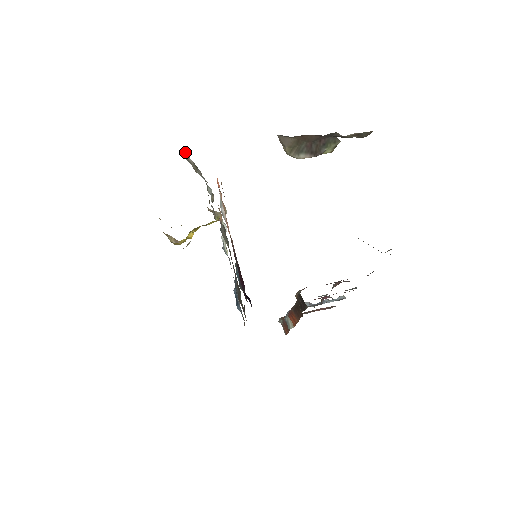
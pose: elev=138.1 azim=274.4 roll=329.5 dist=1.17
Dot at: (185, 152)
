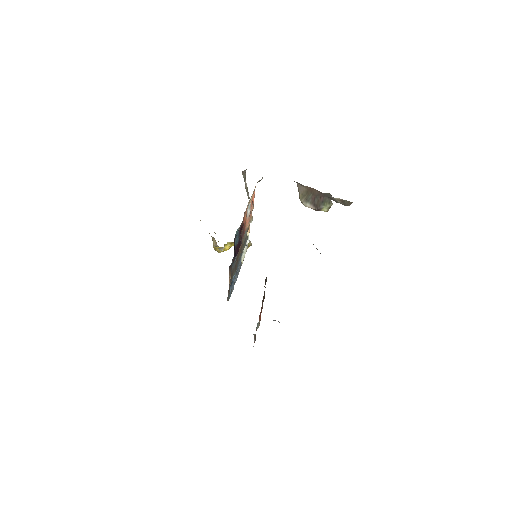
Dot at: (245, 174)
